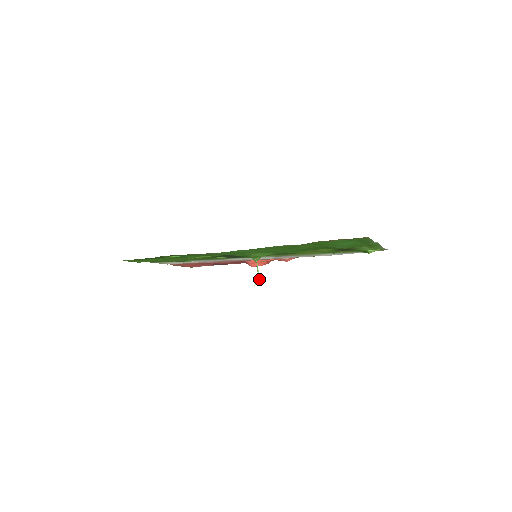
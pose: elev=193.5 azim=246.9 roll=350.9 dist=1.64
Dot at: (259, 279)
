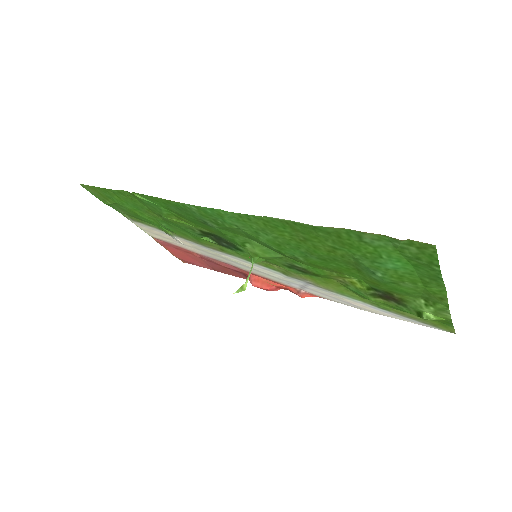
Dot at: (245, 287)
